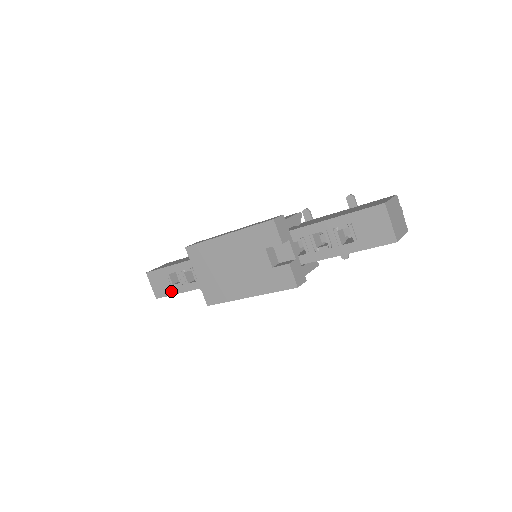
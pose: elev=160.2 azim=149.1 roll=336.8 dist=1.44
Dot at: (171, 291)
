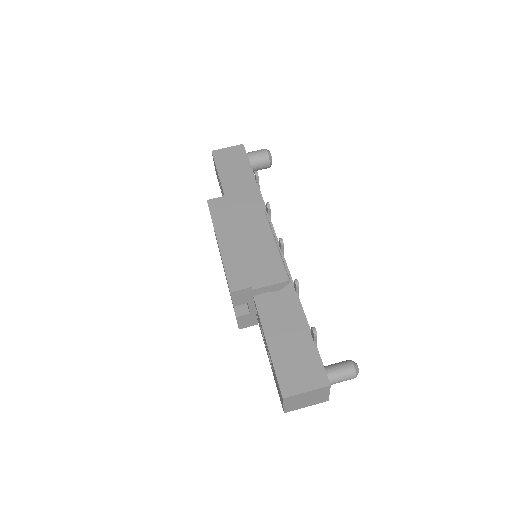
Dot at: occluded
